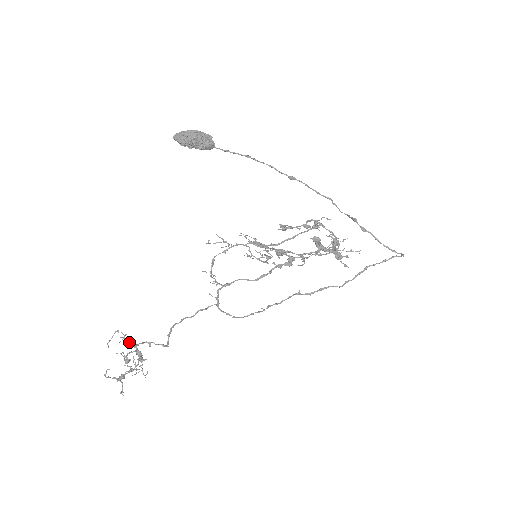
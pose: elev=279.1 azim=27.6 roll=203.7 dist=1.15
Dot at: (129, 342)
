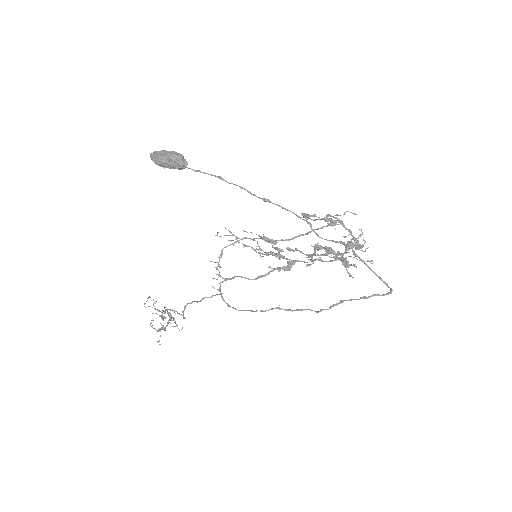
Dot at: occluded
